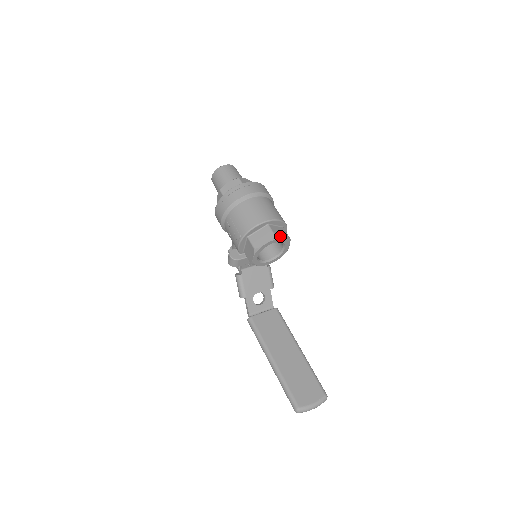
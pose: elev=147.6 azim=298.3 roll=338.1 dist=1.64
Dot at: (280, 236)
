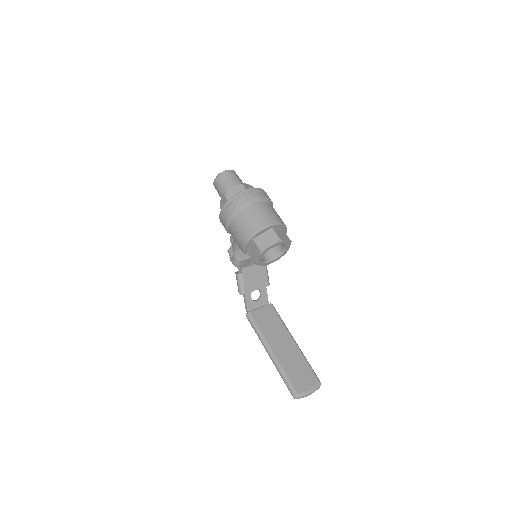
Dot at: (283, 239)
